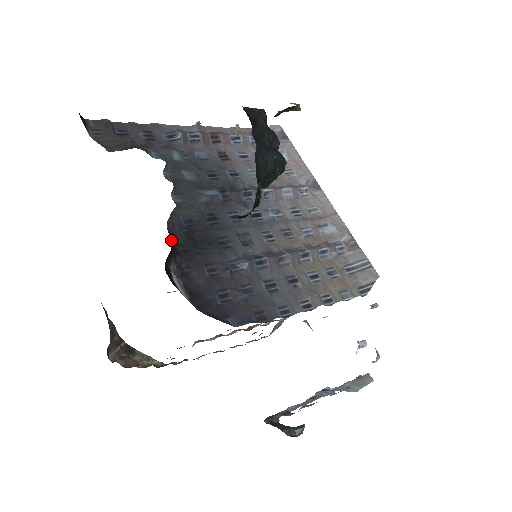
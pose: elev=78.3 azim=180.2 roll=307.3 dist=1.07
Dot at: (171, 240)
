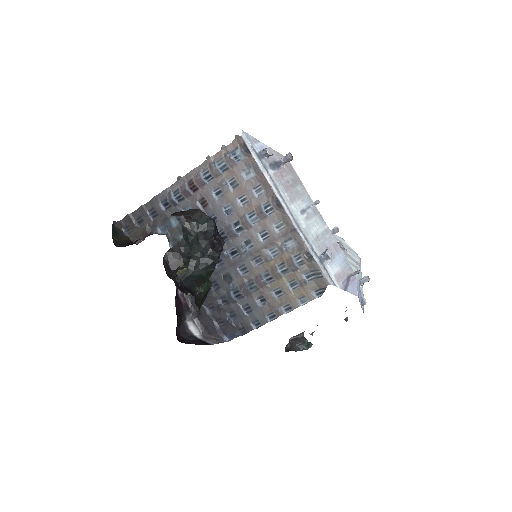
Dot at: (185, 298)
